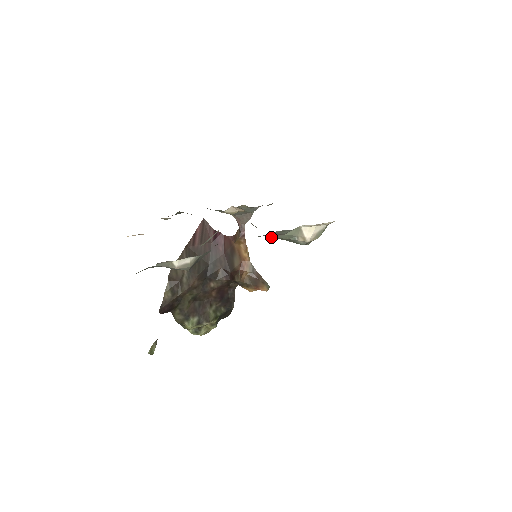
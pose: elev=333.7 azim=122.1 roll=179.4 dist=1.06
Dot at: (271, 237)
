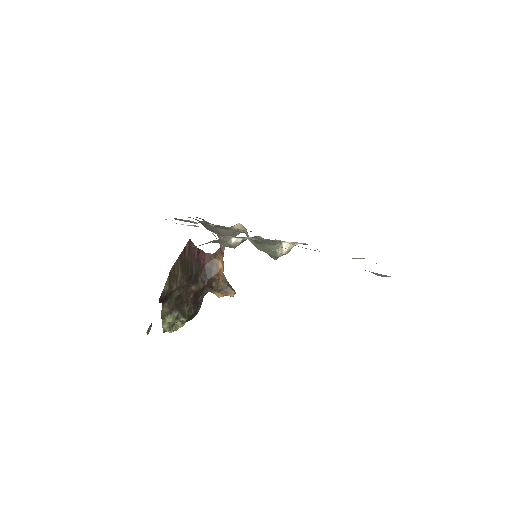
Dot at: (265, 246)
